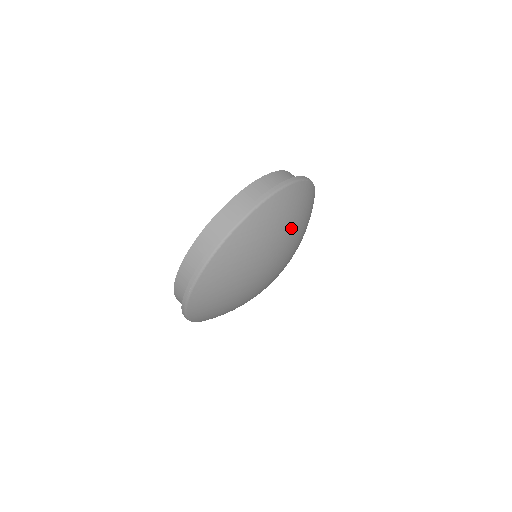
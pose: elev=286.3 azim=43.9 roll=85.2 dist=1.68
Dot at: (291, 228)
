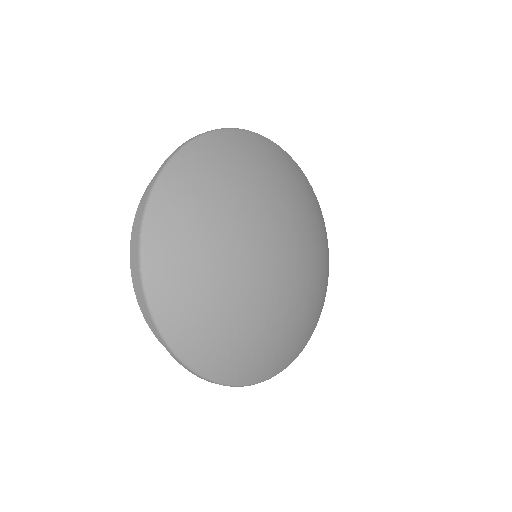
Dot at: (282, 182)
